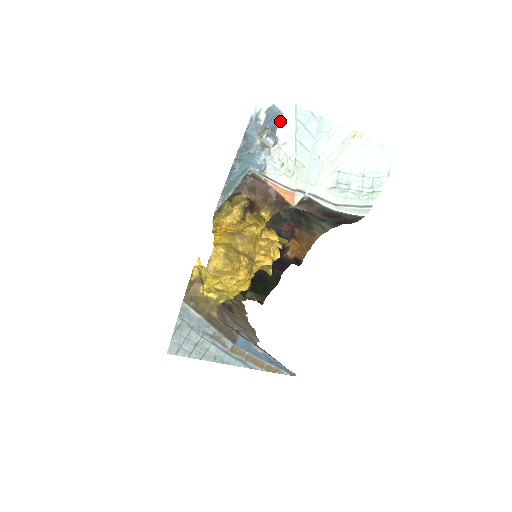
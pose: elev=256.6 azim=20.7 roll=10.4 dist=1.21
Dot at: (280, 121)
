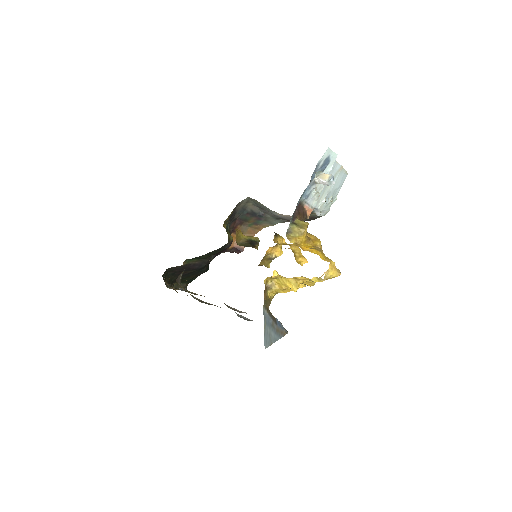
Dot at: (327, 166)
